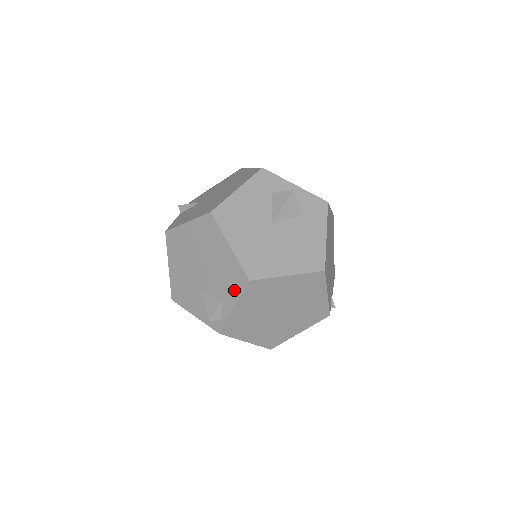
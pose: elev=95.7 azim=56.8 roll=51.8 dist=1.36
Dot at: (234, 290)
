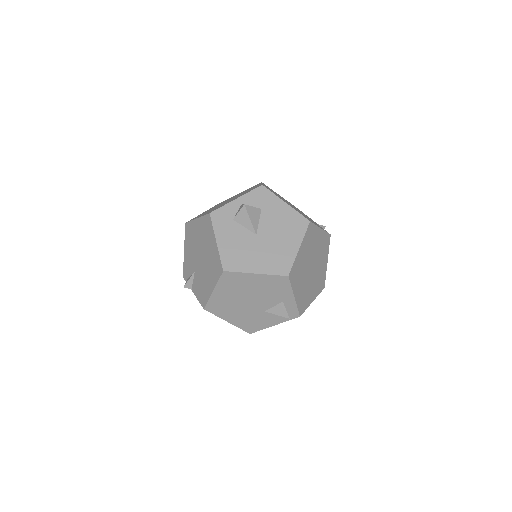
Dot at: (284, 289)
